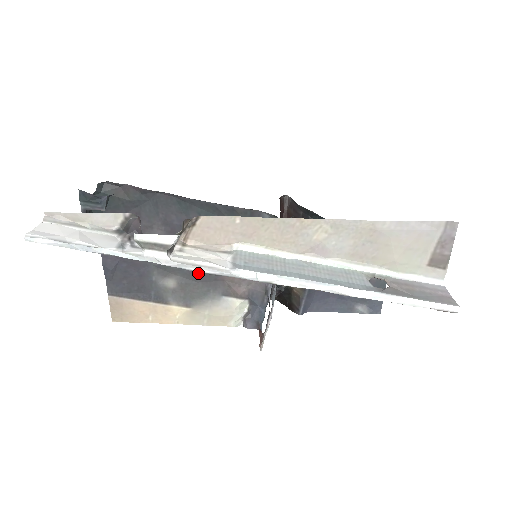
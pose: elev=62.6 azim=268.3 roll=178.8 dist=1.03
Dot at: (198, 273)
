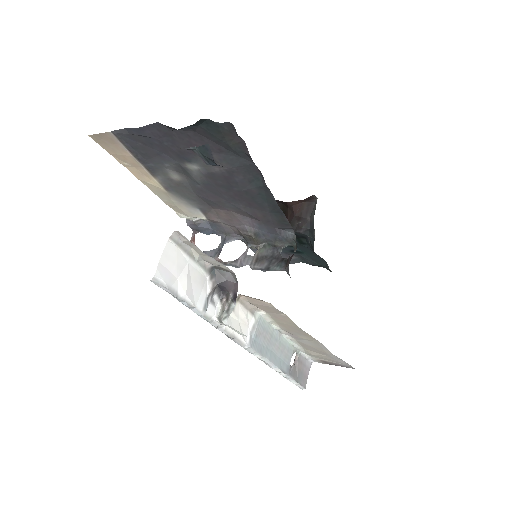
Dot at: (203, 194)
